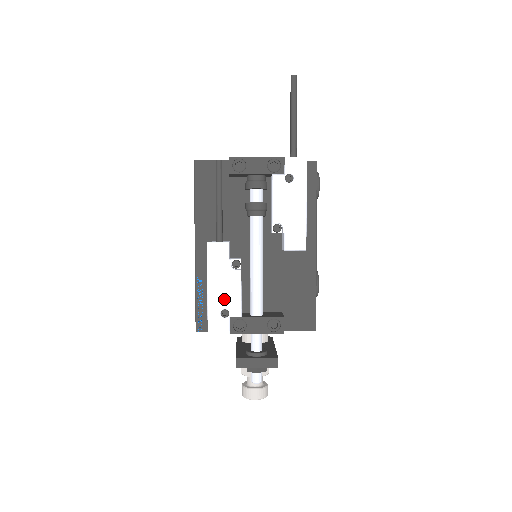
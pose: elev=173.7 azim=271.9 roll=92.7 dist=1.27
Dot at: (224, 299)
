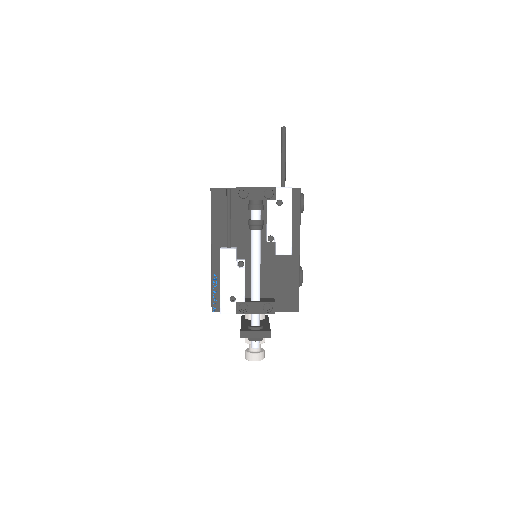
Dot at: (232, 289)
